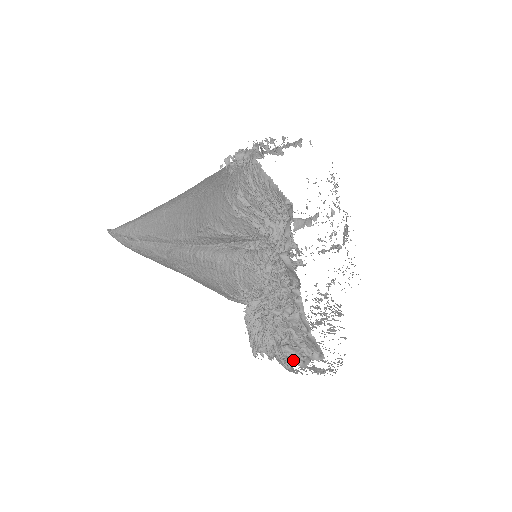
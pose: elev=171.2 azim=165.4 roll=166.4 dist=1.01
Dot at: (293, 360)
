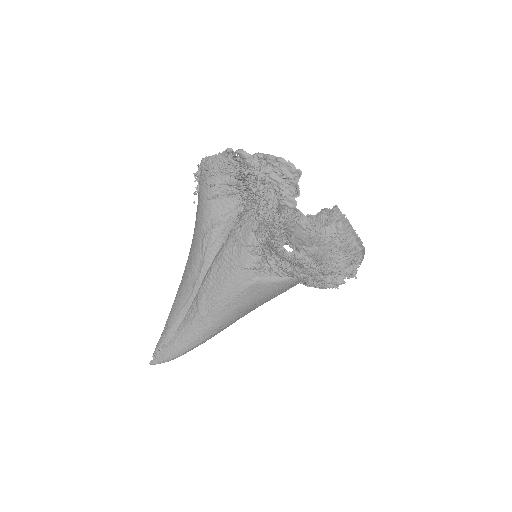
Dot at: (290, 197)
